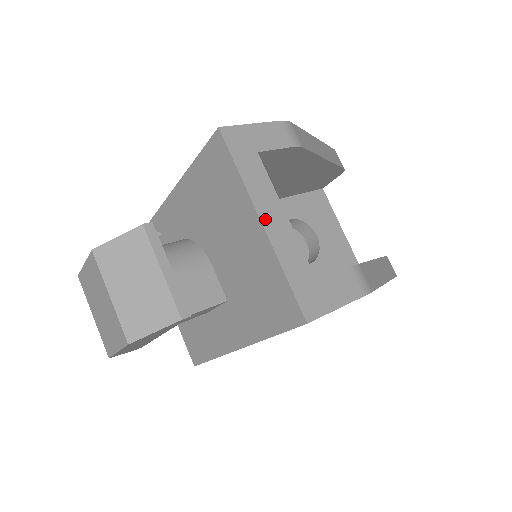
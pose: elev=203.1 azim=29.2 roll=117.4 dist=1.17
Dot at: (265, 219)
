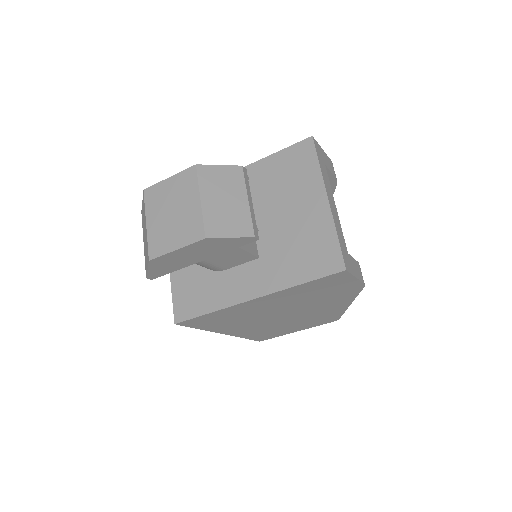
Dot at: (329, 199)
